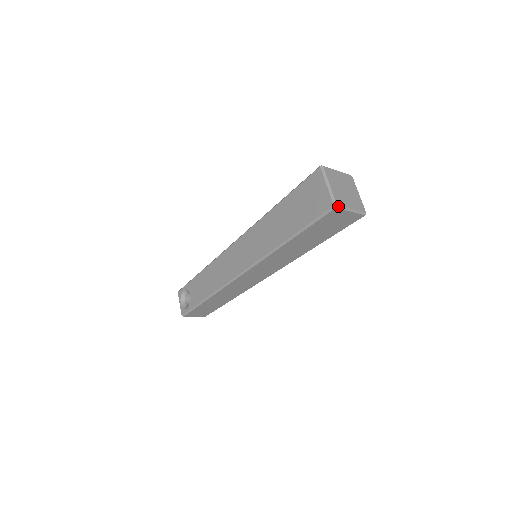
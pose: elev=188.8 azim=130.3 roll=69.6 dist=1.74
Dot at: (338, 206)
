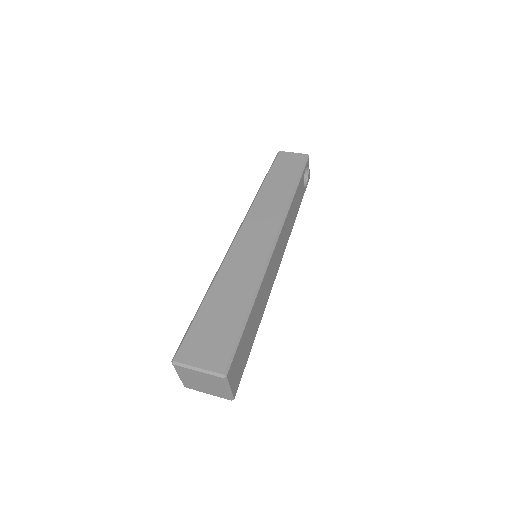
Dot at: (188, 387)
